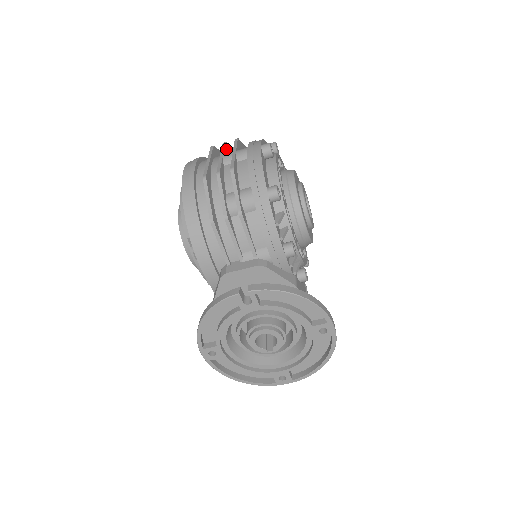
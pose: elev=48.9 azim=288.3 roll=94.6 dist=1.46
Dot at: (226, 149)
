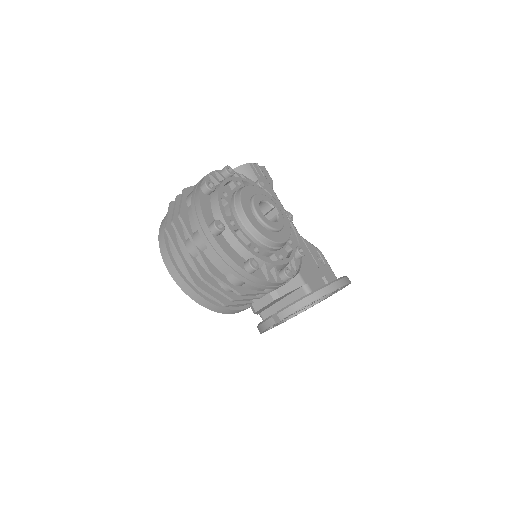
Dot at: (179, 229)
